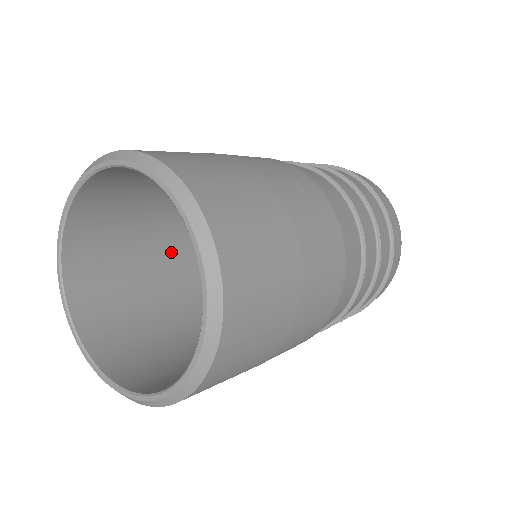
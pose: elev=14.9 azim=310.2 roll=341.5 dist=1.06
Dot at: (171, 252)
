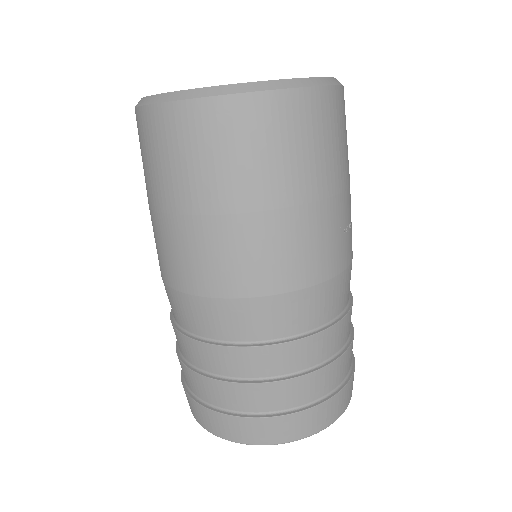
Dot at: occluded
